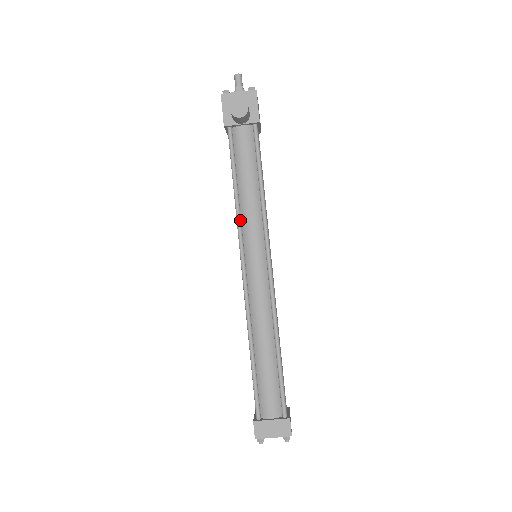
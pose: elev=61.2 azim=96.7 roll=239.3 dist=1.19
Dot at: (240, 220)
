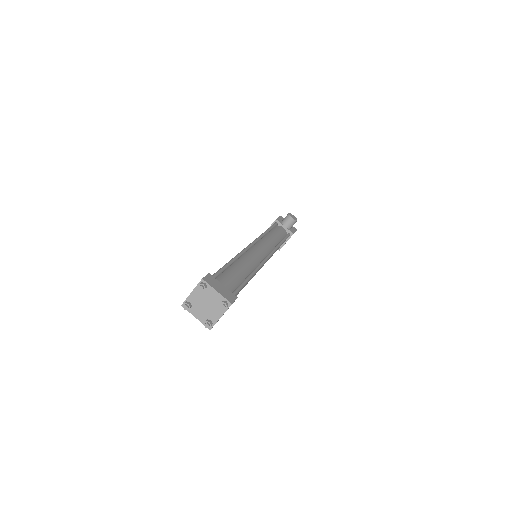
Dot at: (263, 236)
